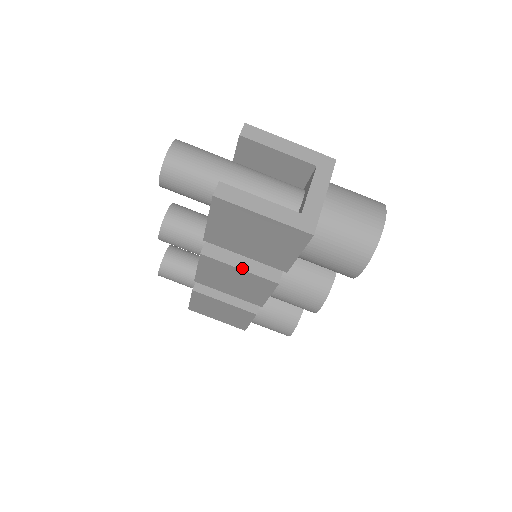
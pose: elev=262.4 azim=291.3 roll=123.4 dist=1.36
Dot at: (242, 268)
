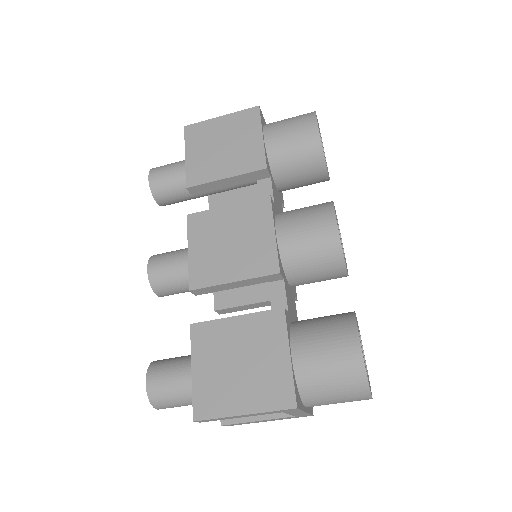
Dot at: occluded
